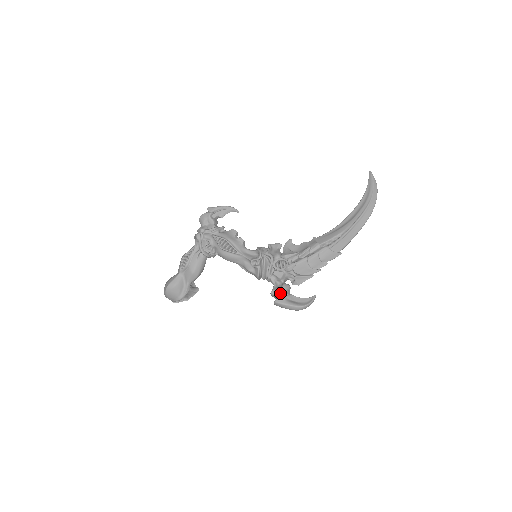
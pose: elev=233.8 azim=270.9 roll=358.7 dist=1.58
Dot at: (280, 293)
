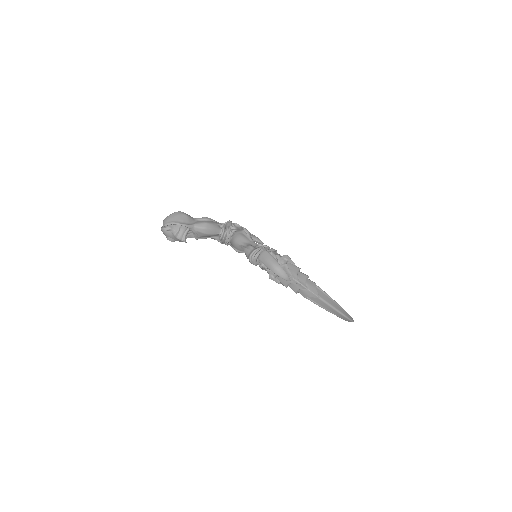
Dot at: (272, 253)
